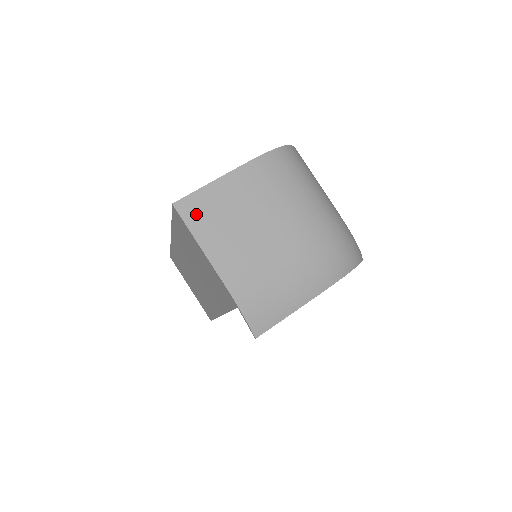
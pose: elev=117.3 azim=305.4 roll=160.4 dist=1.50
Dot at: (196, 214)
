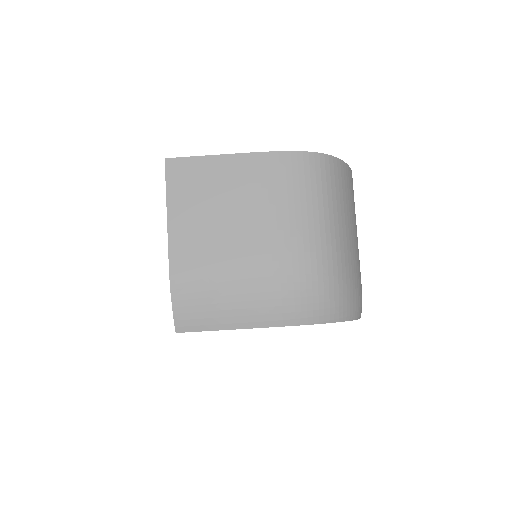
Dot at: (182, 180)
